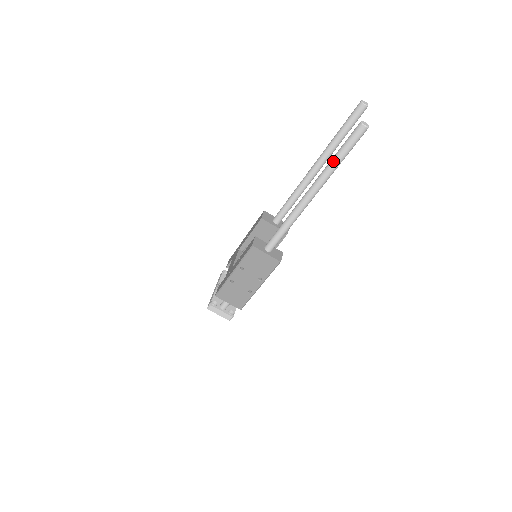
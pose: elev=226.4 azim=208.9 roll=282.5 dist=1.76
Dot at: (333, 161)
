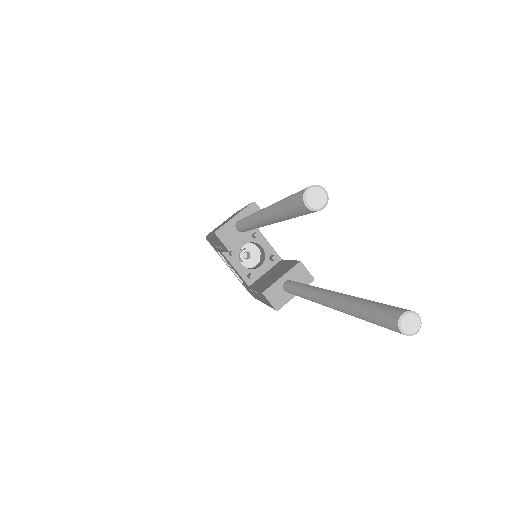
Dot at: occluded
